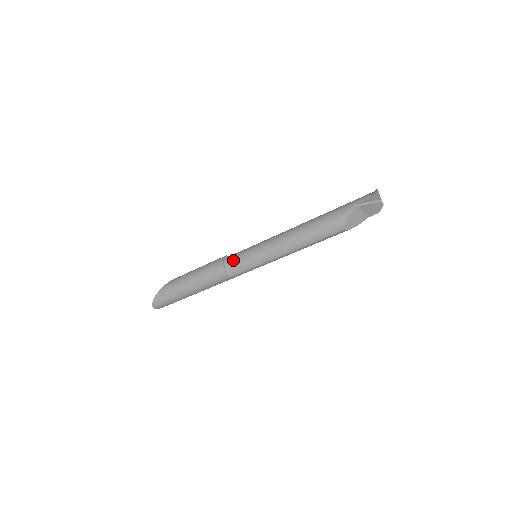
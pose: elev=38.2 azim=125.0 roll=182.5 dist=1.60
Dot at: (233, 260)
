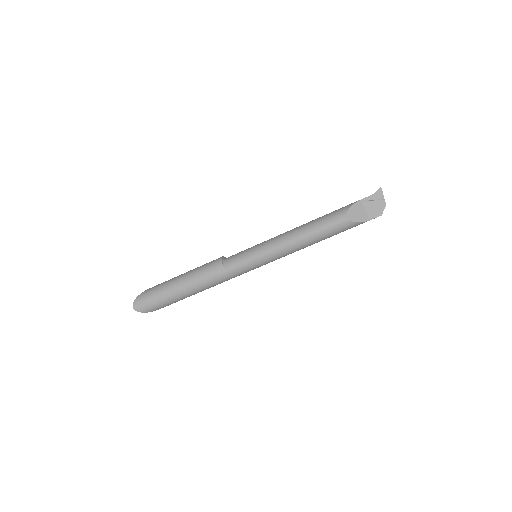
Dot at: (233, 255)
